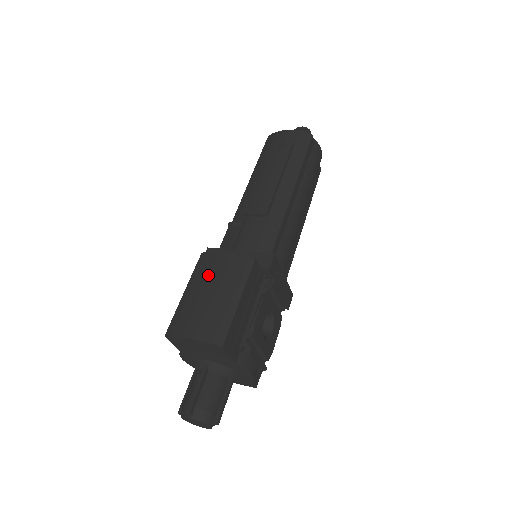
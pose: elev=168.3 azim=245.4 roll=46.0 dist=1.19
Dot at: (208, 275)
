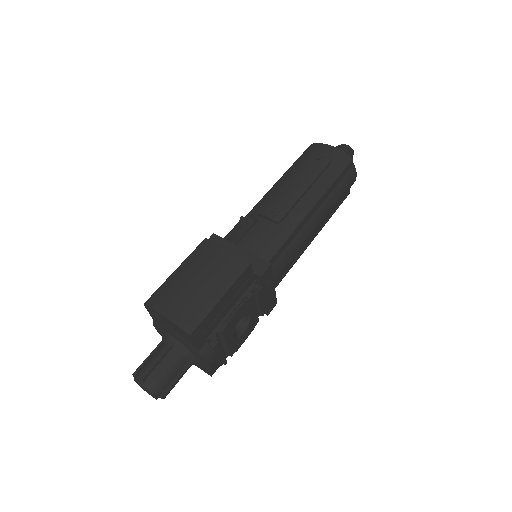
Dot at: (203, 262)
